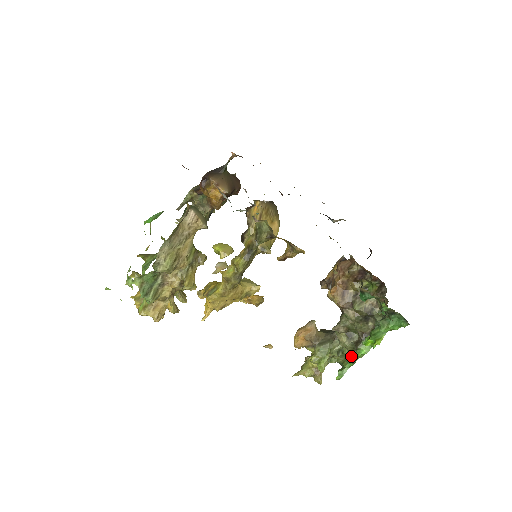
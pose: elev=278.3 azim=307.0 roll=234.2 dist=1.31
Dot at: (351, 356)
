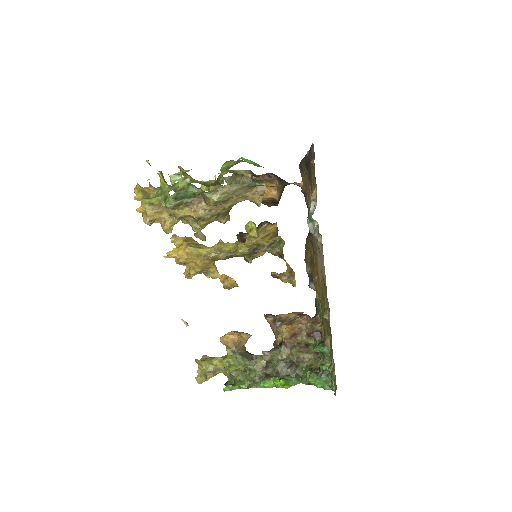
Dot at: (252, 381)
